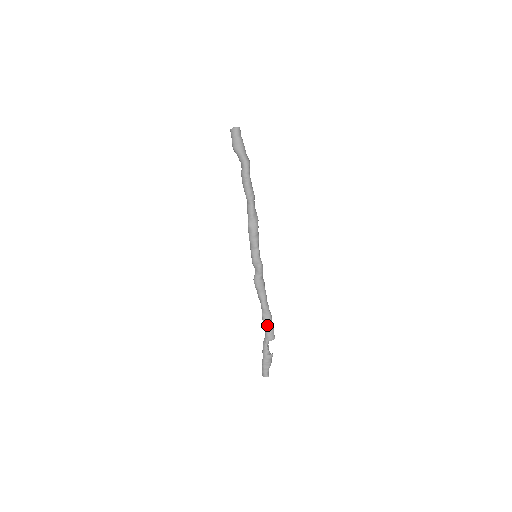
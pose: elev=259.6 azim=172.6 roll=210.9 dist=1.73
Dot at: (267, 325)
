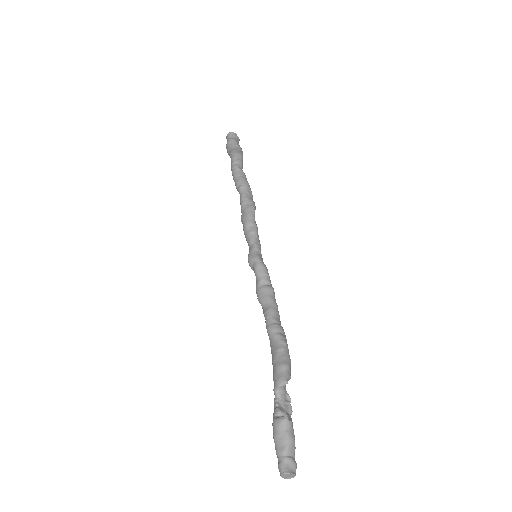
Dot at: (273, 358)
